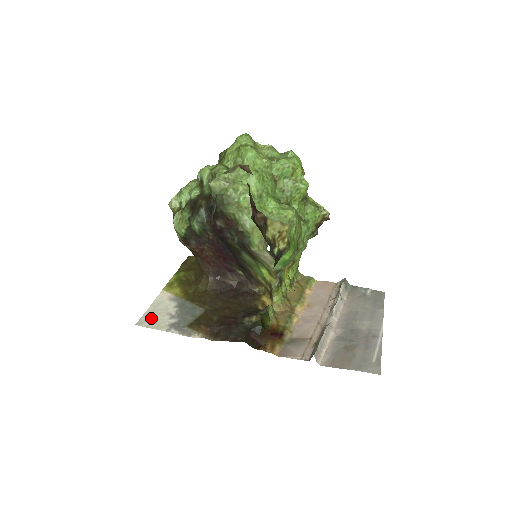
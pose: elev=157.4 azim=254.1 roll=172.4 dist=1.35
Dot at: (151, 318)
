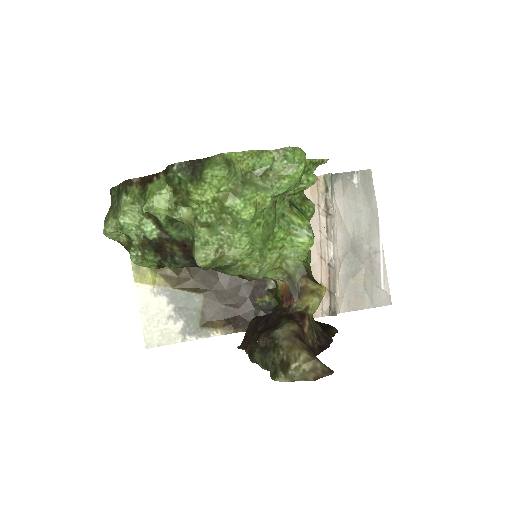
Dot at: (155, 332)
